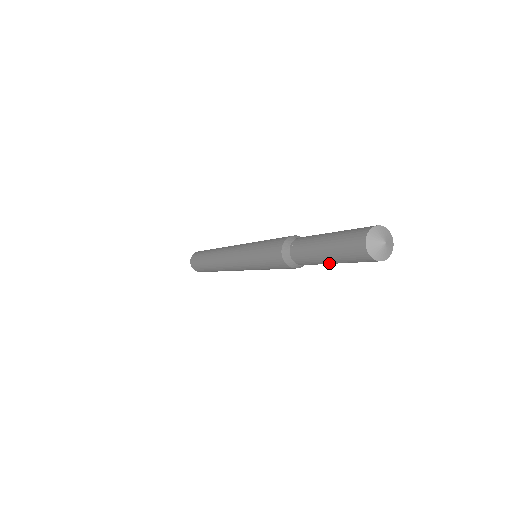
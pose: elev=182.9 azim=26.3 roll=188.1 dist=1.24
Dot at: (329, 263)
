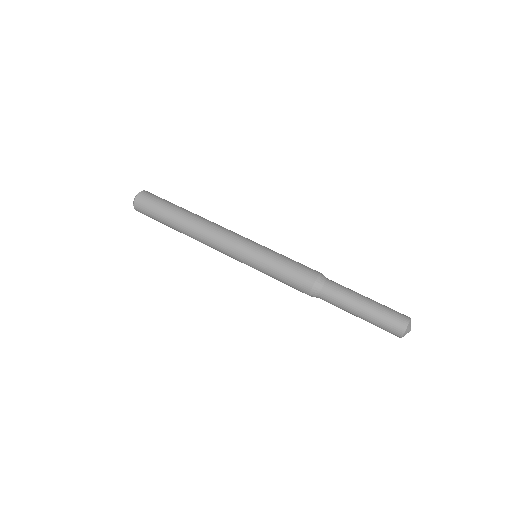
Dot at: occluded
